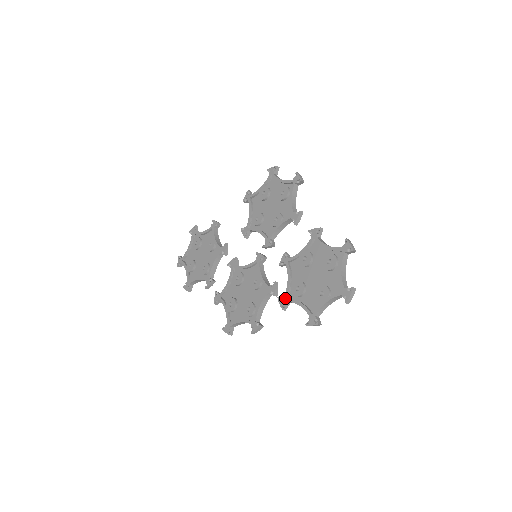
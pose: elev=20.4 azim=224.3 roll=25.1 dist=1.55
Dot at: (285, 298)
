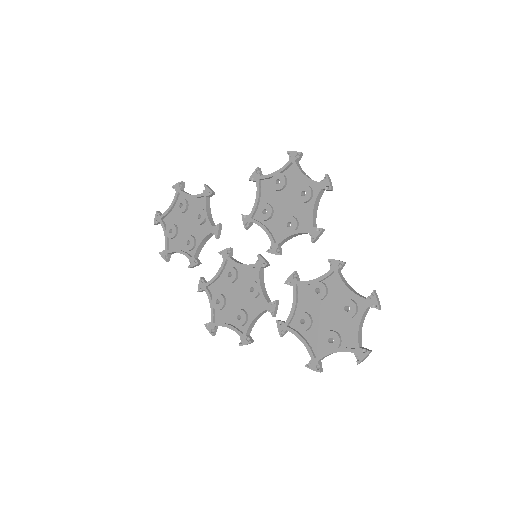
Dot at: (286, 325)
